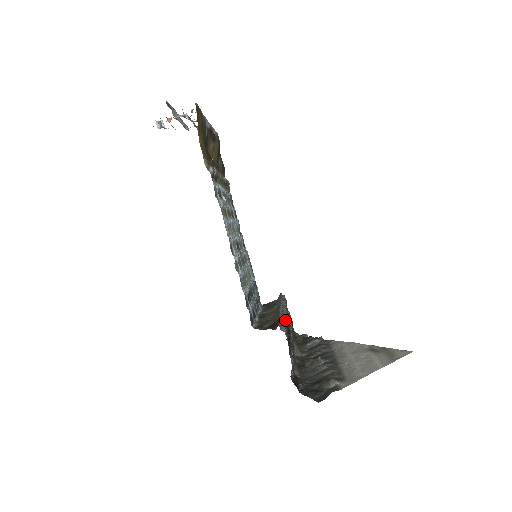
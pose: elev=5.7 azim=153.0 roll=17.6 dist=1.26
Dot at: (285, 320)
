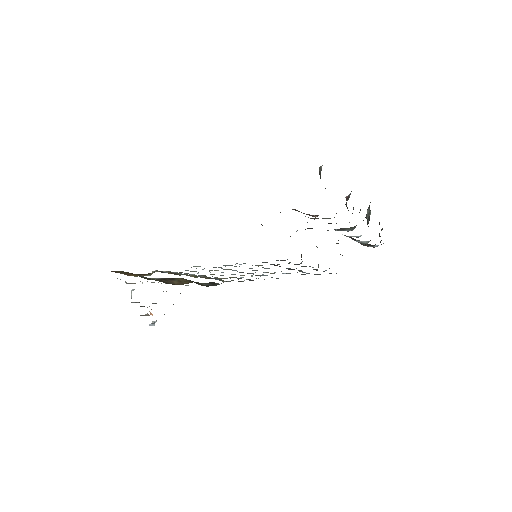
Dot at: occluded
